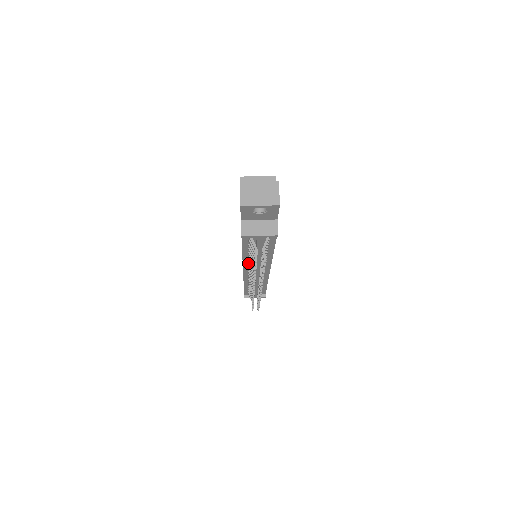
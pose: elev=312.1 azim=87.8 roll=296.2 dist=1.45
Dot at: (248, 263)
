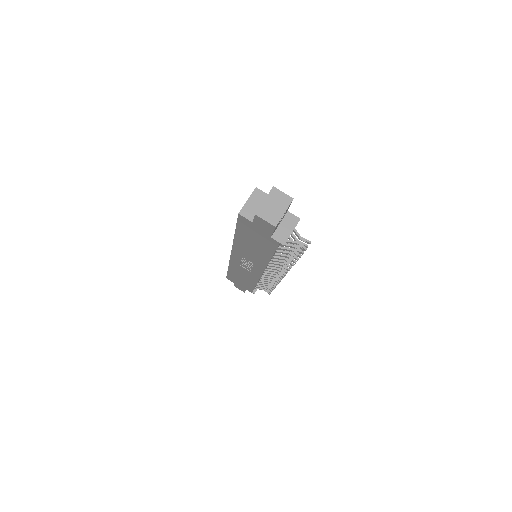
Dot at: (269, 263)
